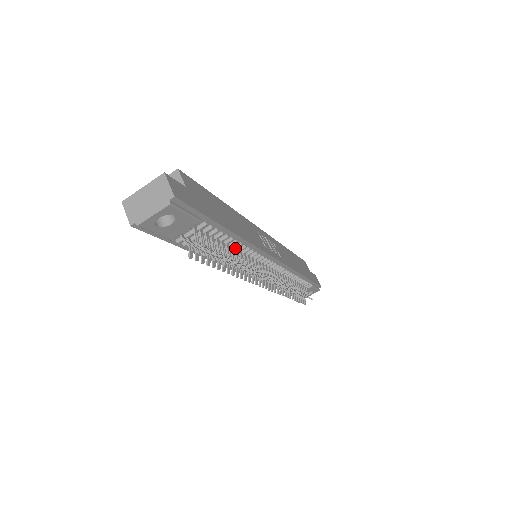
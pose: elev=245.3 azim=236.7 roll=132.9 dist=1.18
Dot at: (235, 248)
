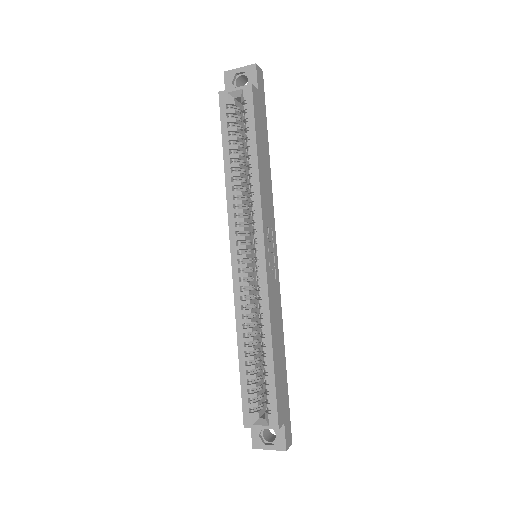
Dot at: occluded
